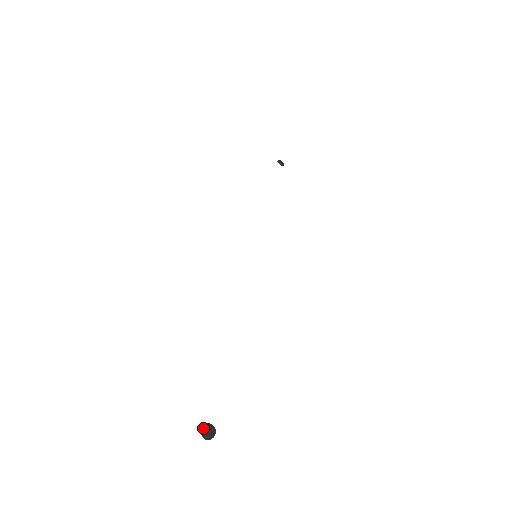
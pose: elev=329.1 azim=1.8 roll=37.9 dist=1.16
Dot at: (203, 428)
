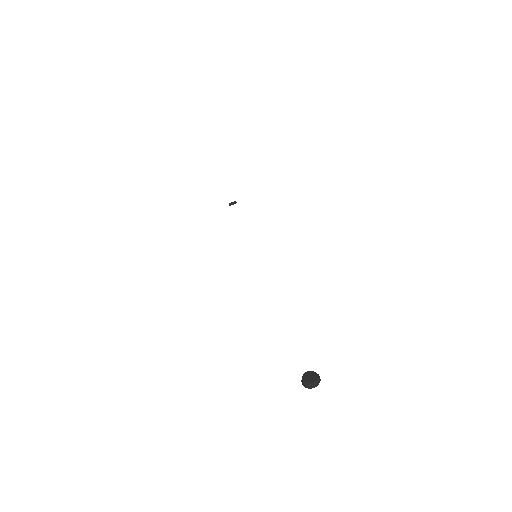
Dot at: occluded
